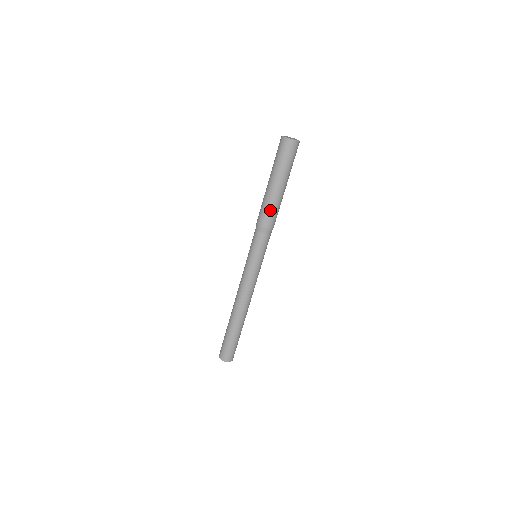
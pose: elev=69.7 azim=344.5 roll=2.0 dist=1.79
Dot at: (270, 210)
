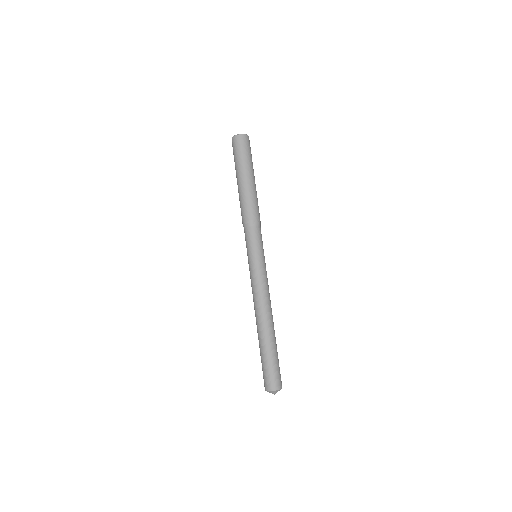
Dot at: (254, 201)
